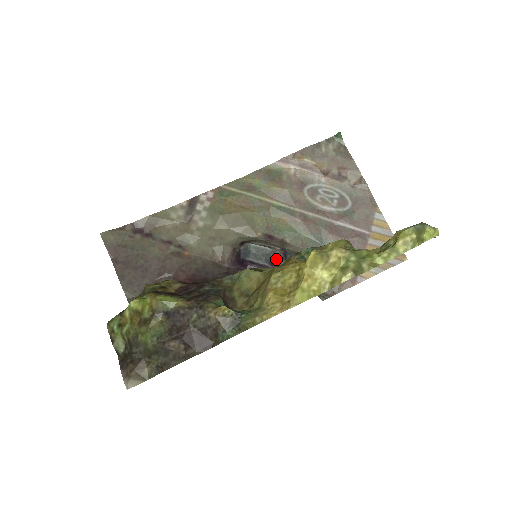
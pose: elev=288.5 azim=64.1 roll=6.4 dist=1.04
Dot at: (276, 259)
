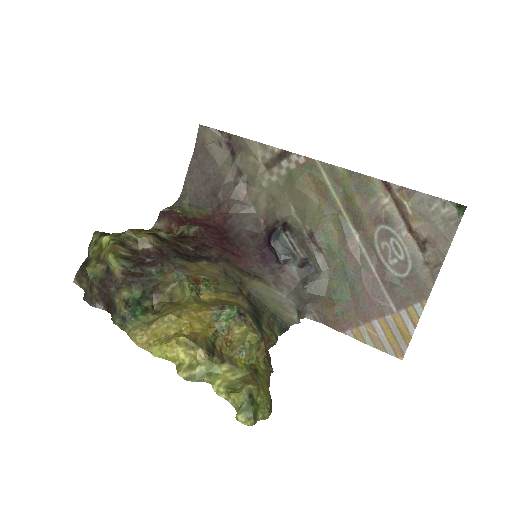
Dot at: (293, 261)
